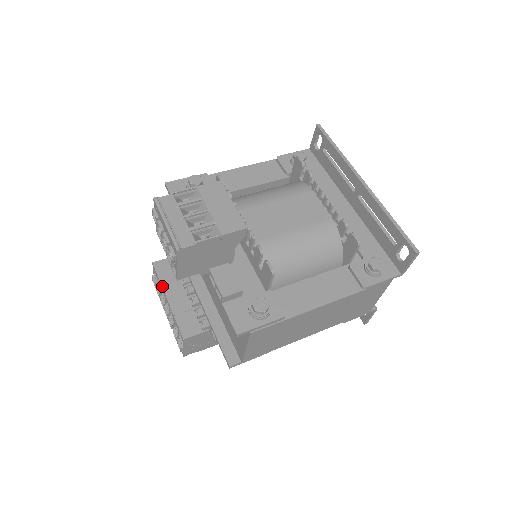
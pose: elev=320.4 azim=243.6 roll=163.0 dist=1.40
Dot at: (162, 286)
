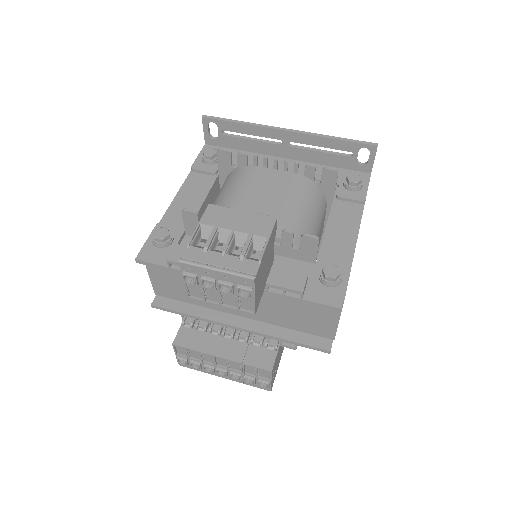
Dot at: (204, 353)
